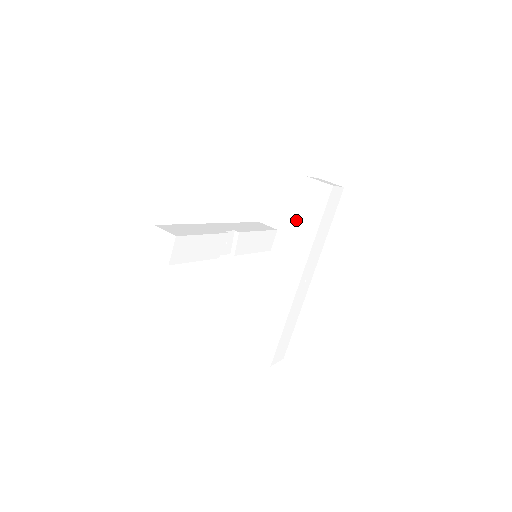
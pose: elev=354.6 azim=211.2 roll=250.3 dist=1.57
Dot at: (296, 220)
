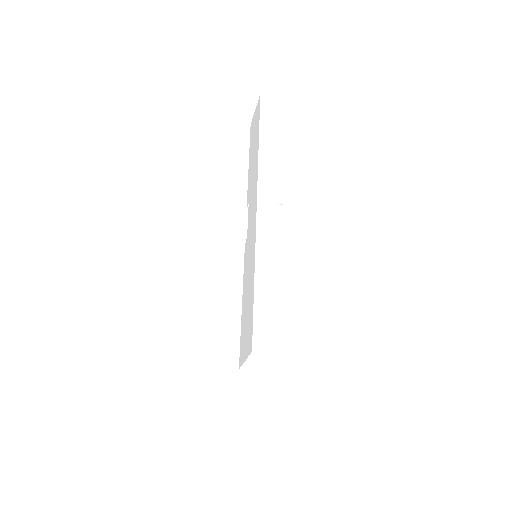
Dot at: (250, 160)
